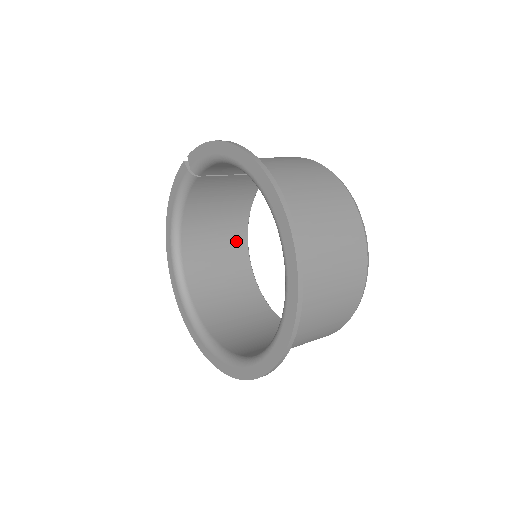
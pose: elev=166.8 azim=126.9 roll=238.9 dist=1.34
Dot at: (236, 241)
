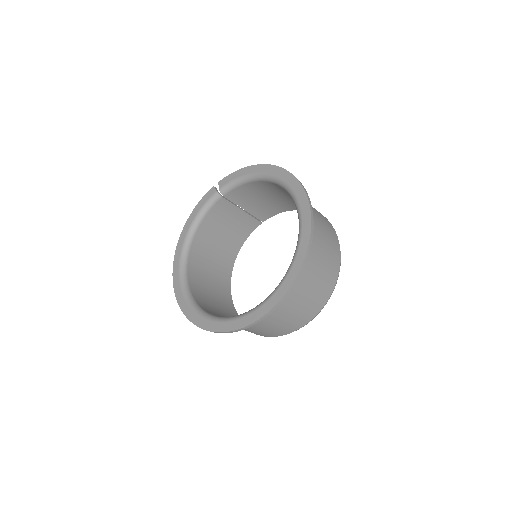
Dot at: (224, 271)
